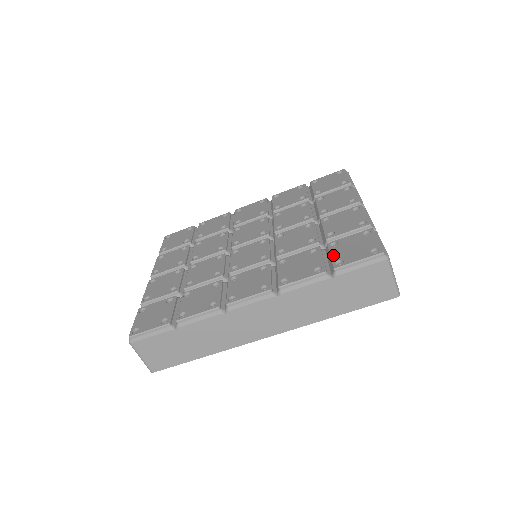
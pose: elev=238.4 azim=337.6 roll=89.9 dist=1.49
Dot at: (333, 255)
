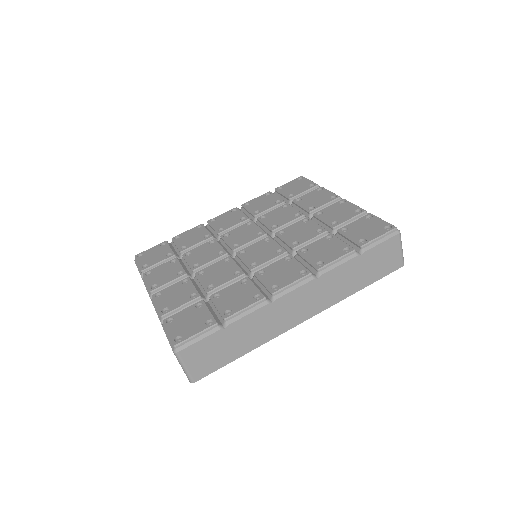
Dot at: (352, 237)
